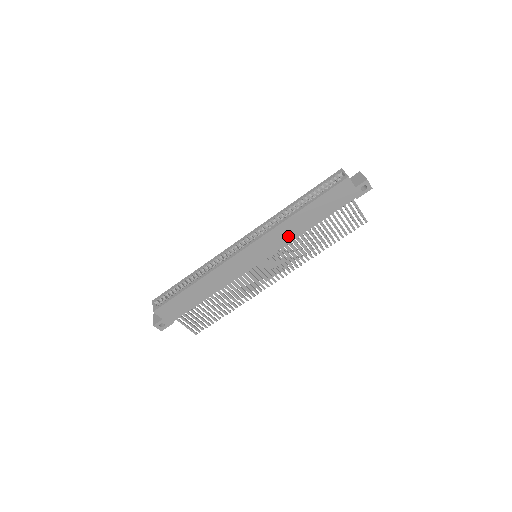
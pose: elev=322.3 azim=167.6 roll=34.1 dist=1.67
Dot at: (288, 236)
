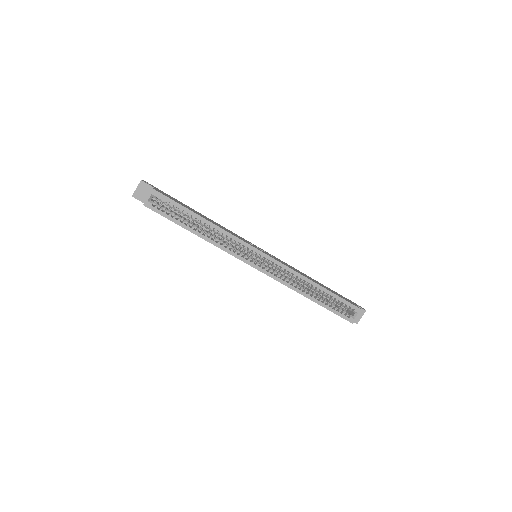
Dot at: occluded
